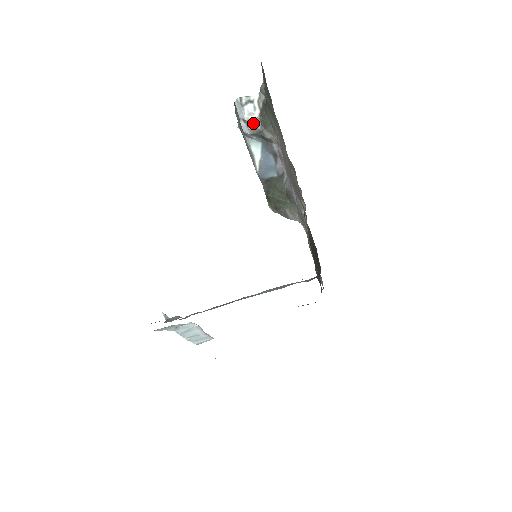
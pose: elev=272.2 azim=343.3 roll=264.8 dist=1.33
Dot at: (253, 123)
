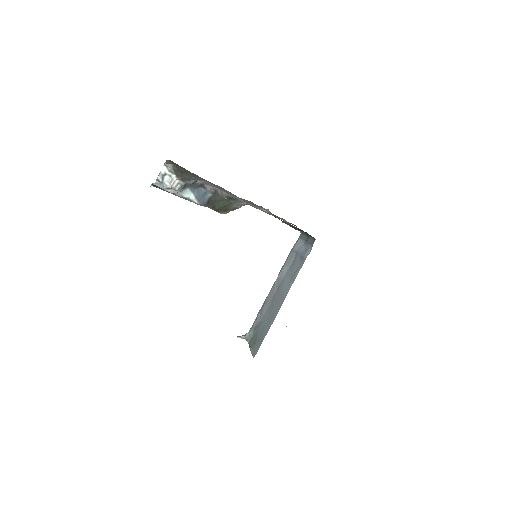
Dot at: (176, 185)
